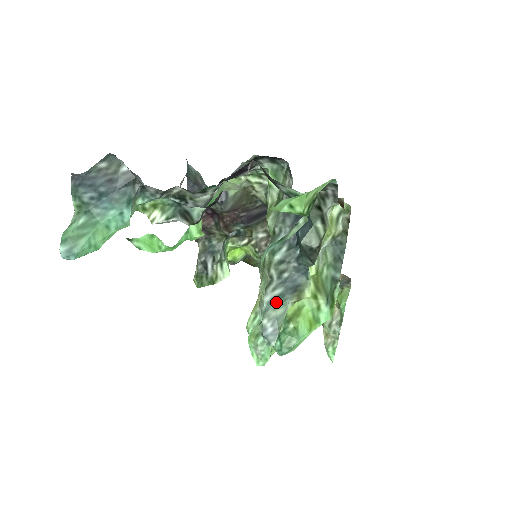
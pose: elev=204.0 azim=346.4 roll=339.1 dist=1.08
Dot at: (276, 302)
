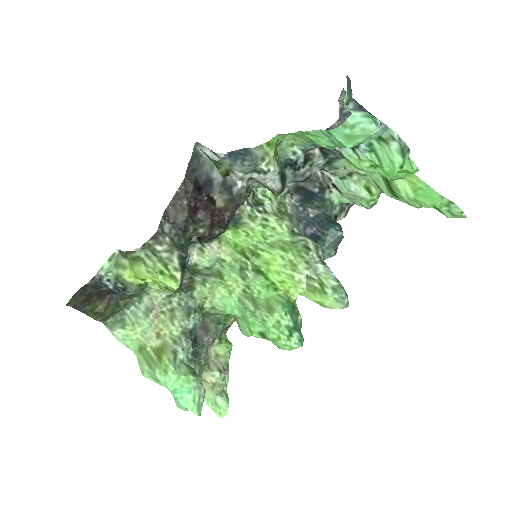
Dot at: occluded
